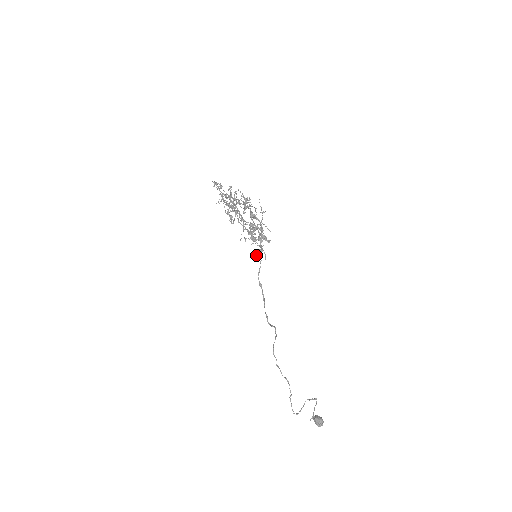
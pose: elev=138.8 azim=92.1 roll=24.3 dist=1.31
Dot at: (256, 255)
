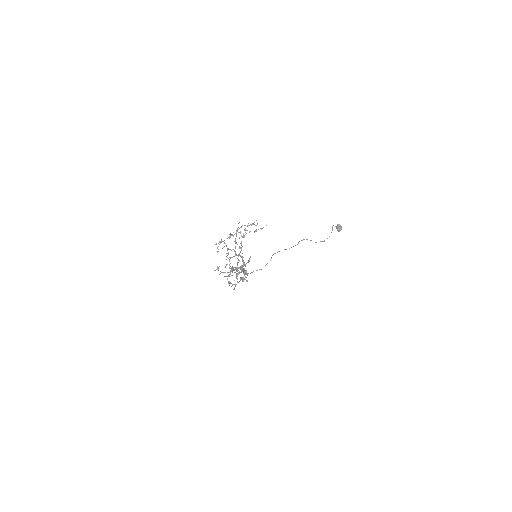
Dot at: (237, 279)
